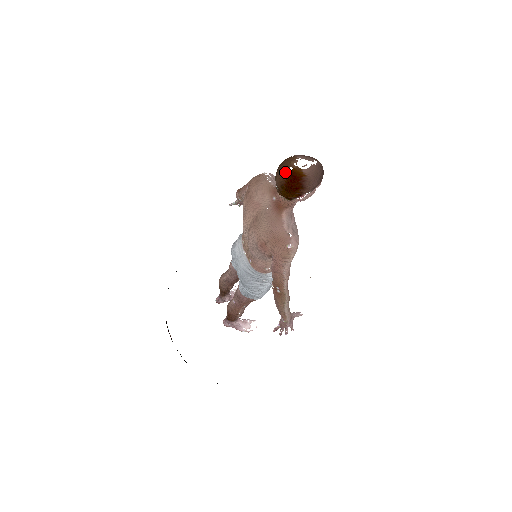
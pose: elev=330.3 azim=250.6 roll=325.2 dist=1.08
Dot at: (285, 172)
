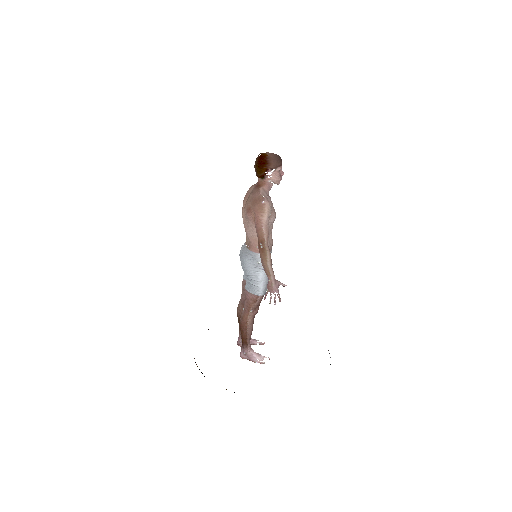
Dot at: (258, 157)
